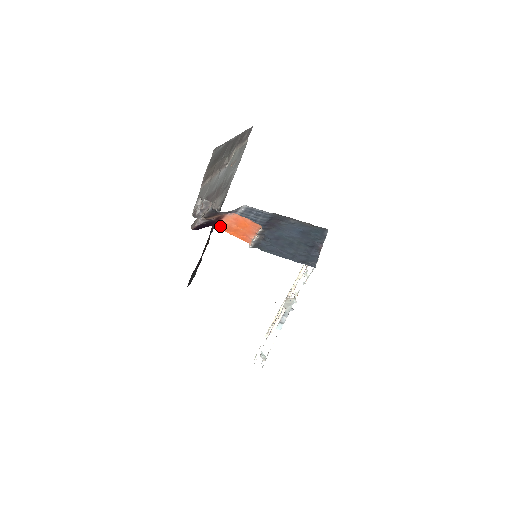
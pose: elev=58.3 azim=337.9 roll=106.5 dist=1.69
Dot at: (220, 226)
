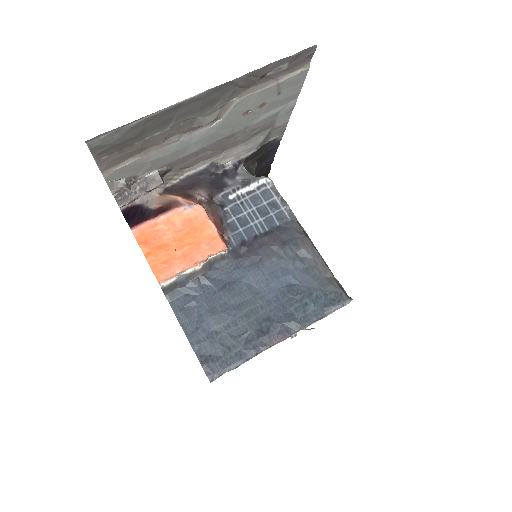
Dot at: (141, 231)
